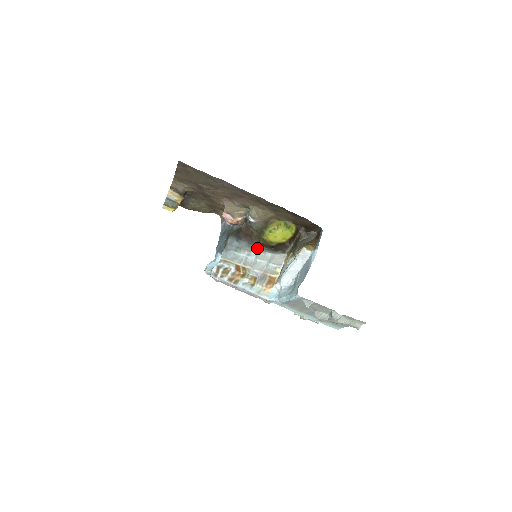
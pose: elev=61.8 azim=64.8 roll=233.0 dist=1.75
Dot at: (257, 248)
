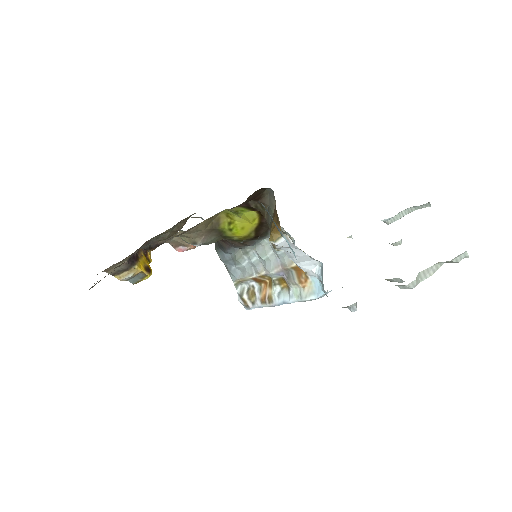
Dot at: (247, 246)
